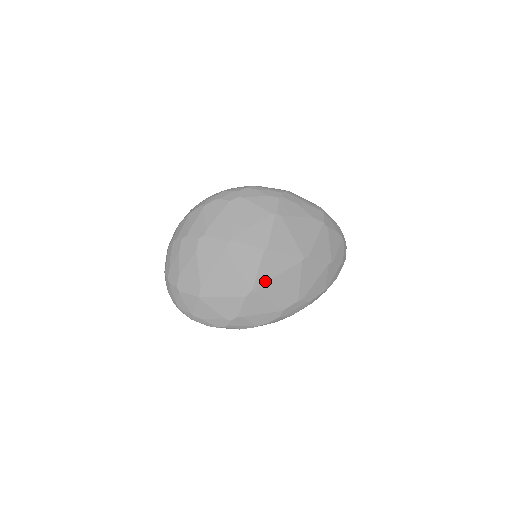
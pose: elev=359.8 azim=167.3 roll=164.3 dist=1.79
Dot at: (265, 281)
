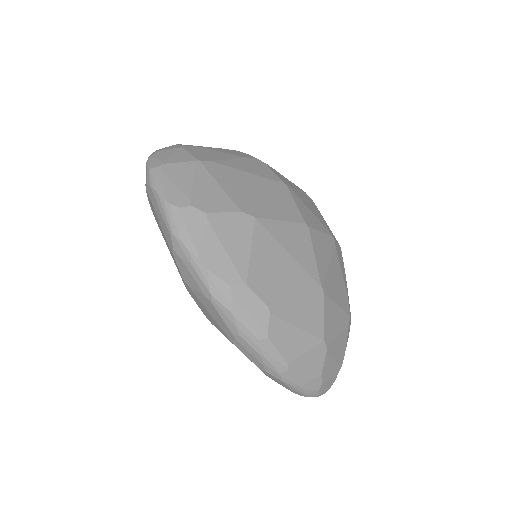
Dot at: (274, 235)
